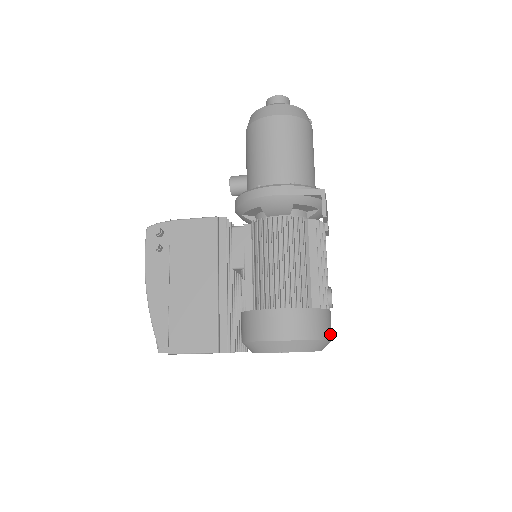
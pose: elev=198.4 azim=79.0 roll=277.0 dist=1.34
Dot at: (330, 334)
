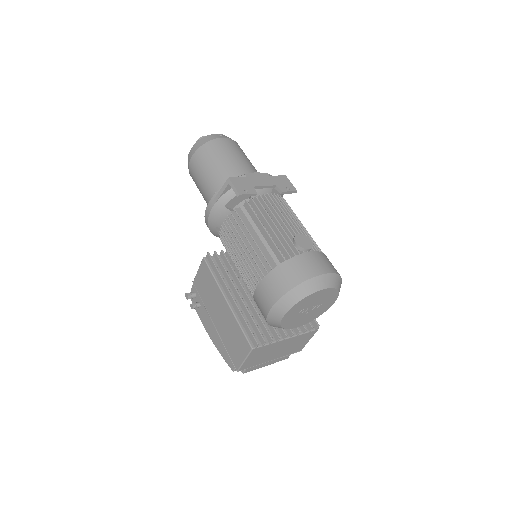
Dot at: (313, 272)
